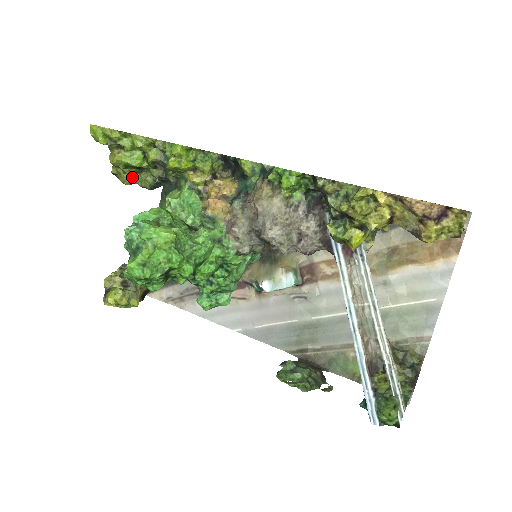
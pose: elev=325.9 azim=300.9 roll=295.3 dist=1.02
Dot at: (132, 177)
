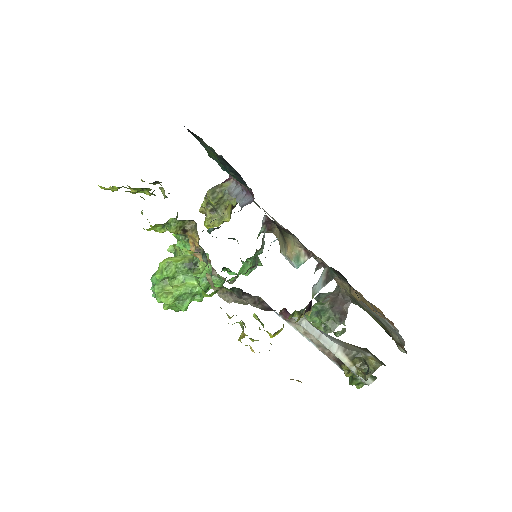
Dot at: (155, 183)
